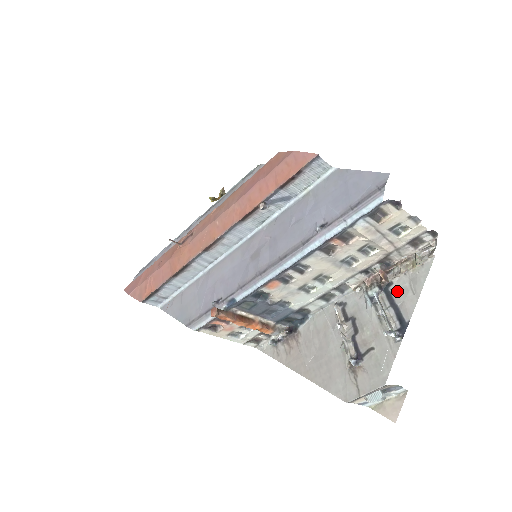
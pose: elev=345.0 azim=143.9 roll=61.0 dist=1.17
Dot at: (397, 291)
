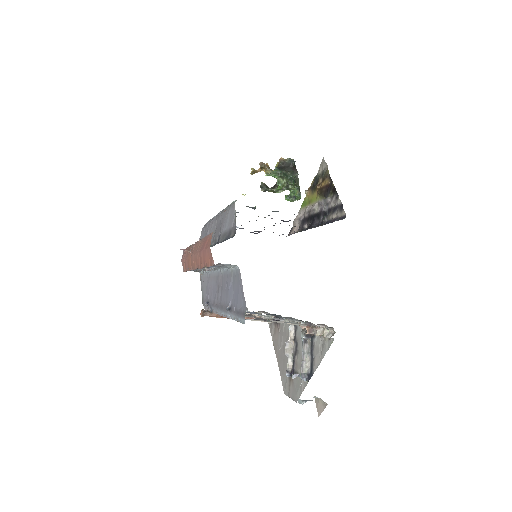
Dot at: (315, 345)
